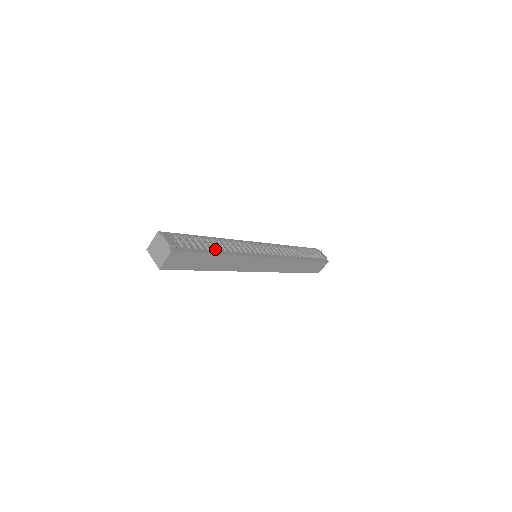
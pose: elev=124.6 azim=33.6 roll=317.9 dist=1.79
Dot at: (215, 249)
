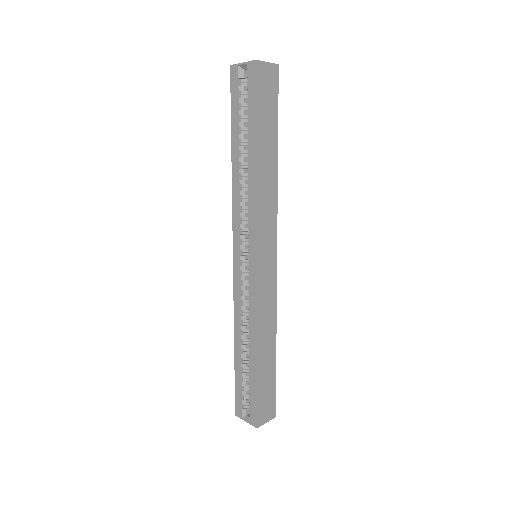
Dot at: occluded
